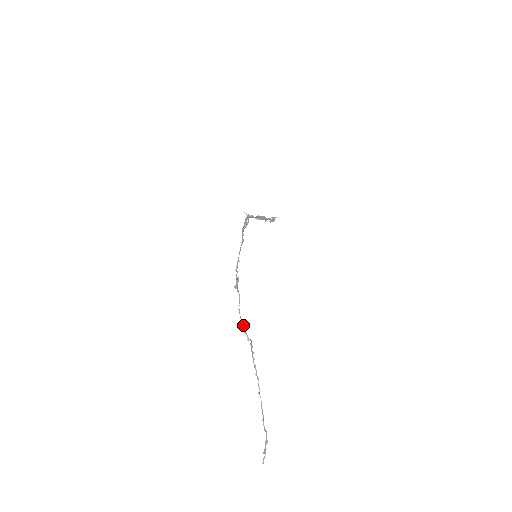
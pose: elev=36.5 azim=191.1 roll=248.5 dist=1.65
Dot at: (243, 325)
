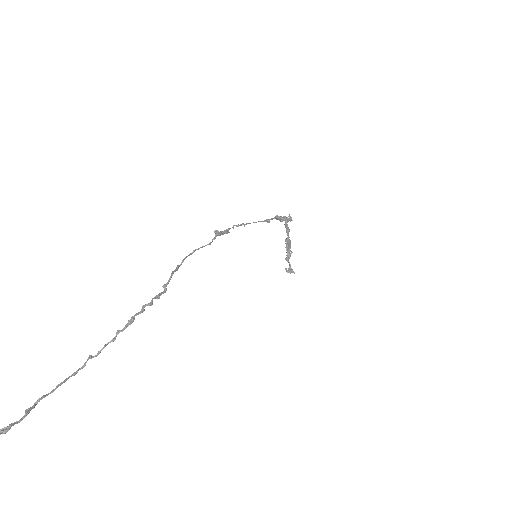
Dot at: occluded
